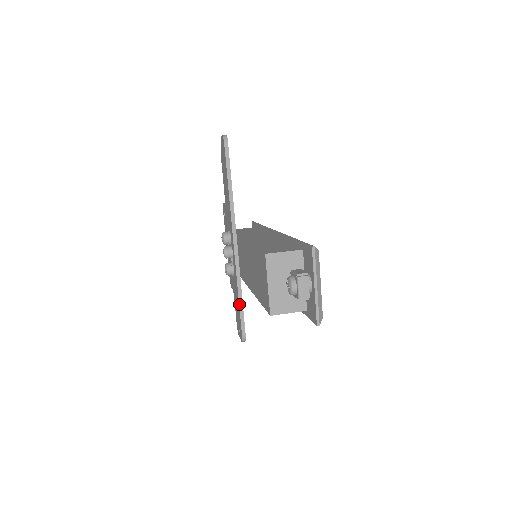
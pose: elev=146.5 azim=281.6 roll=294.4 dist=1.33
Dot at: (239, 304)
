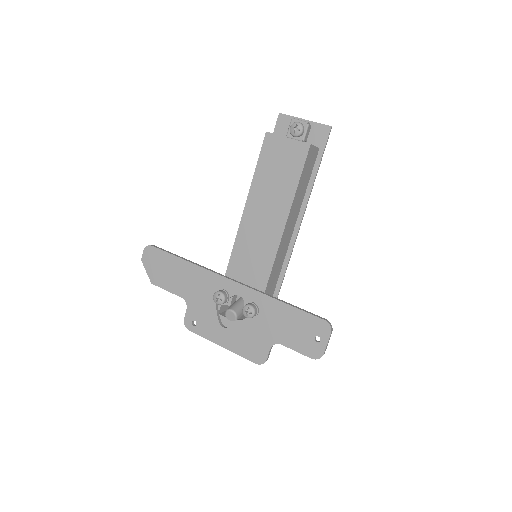
Dot at: (290, 305)
